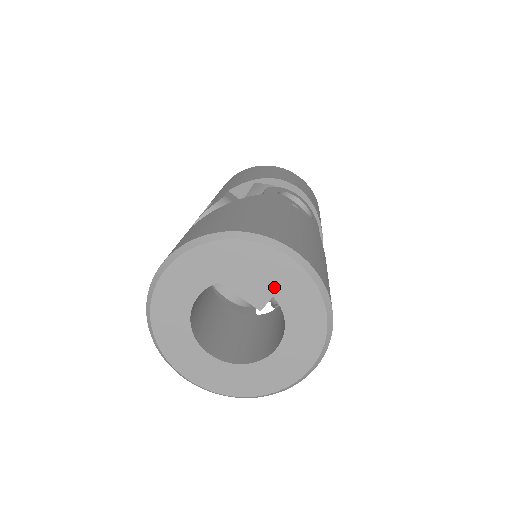
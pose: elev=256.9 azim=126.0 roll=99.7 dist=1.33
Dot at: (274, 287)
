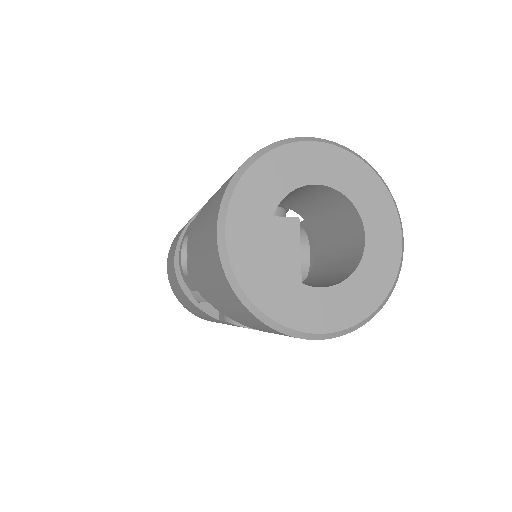
Dot at: (372, 242)
